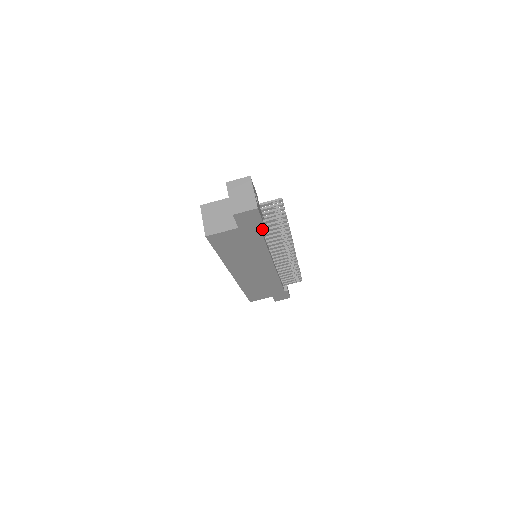
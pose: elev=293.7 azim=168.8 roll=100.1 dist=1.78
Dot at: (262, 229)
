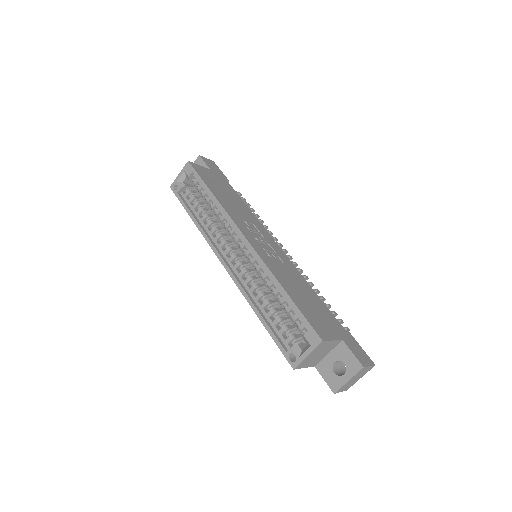
Dot at: occluded
